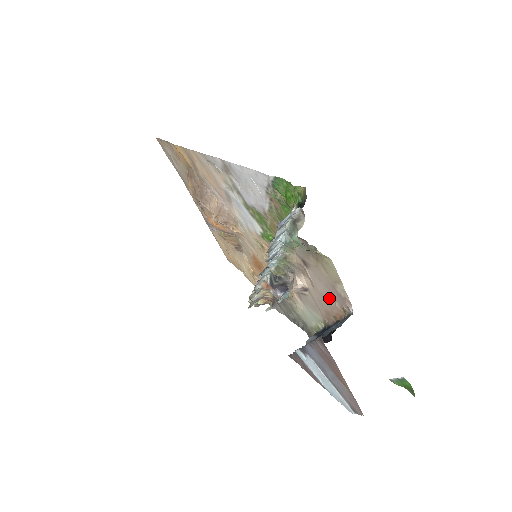
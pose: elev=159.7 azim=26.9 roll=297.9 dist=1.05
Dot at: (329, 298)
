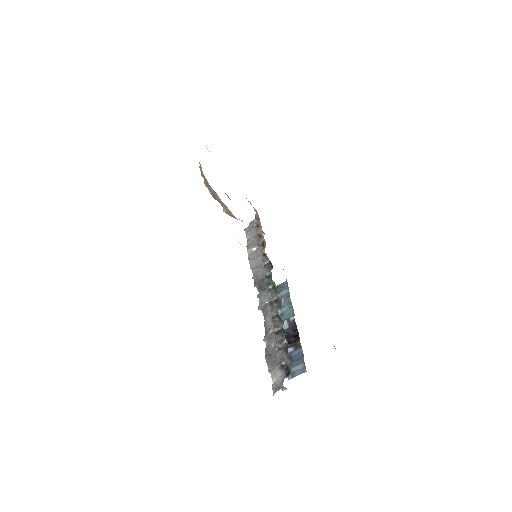
Dot at: occluded
